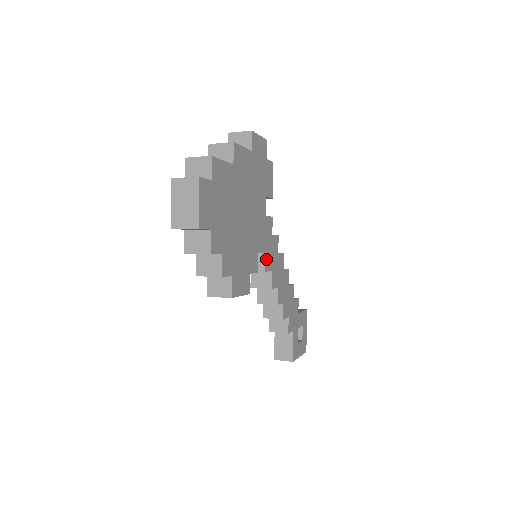
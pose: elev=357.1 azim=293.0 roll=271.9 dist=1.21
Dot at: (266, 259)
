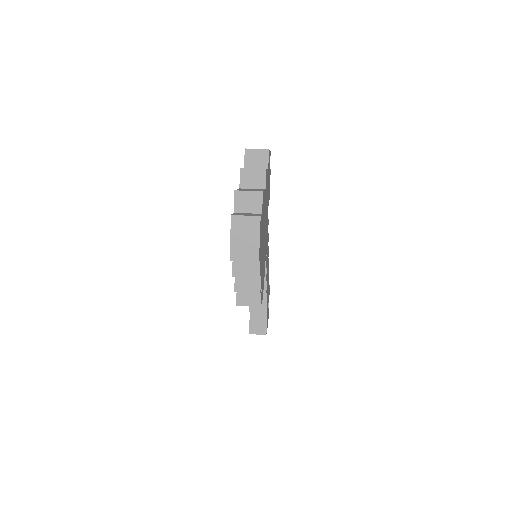
Dot at: (266, 259)
